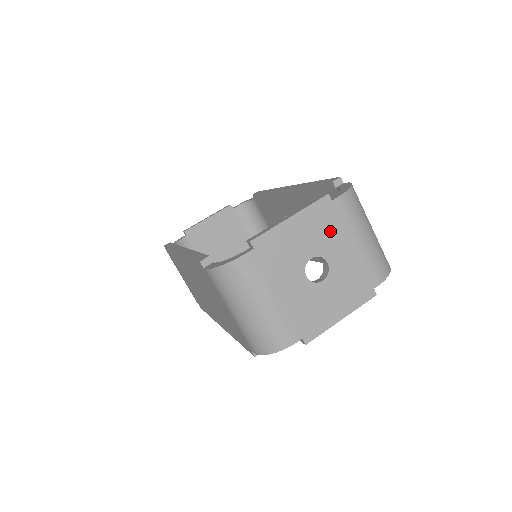
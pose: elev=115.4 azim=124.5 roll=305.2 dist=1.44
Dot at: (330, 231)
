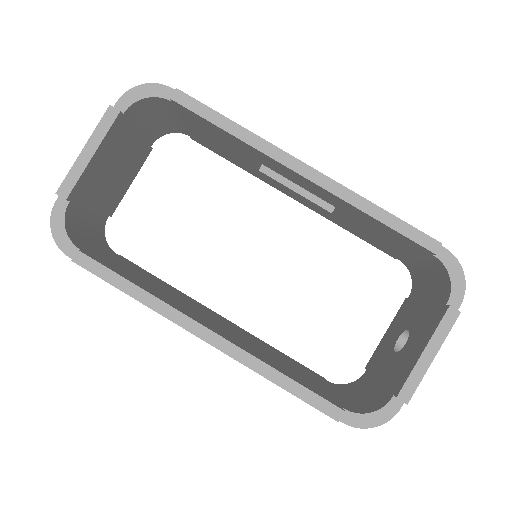
Dot at: occluded
